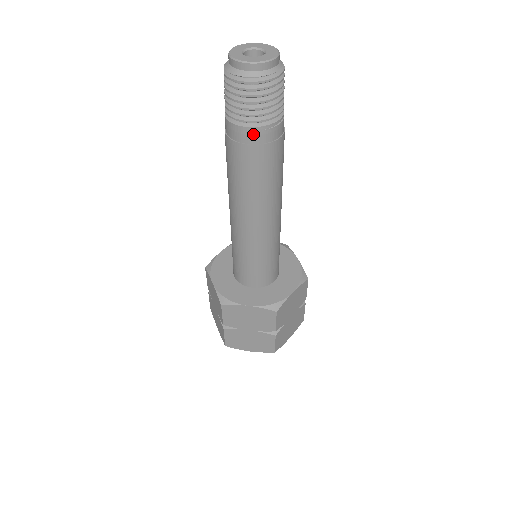
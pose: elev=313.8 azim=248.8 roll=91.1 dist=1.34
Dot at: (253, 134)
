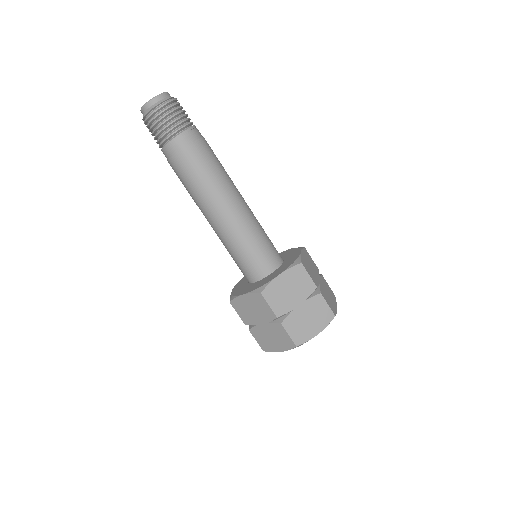
Dot at: (185, 137)
